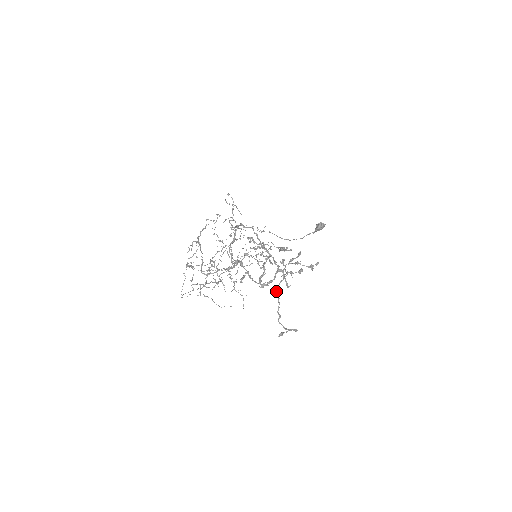
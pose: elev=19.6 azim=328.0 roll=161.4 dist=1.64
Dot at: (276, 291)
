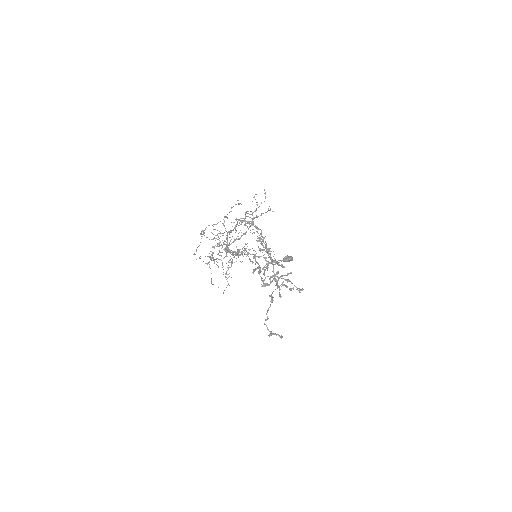
Dot at: (271, 295)
